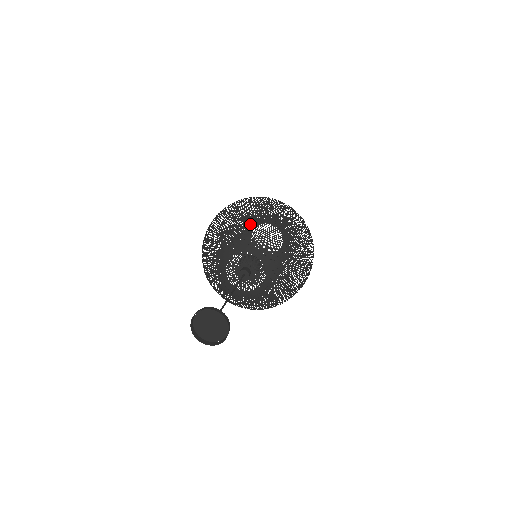
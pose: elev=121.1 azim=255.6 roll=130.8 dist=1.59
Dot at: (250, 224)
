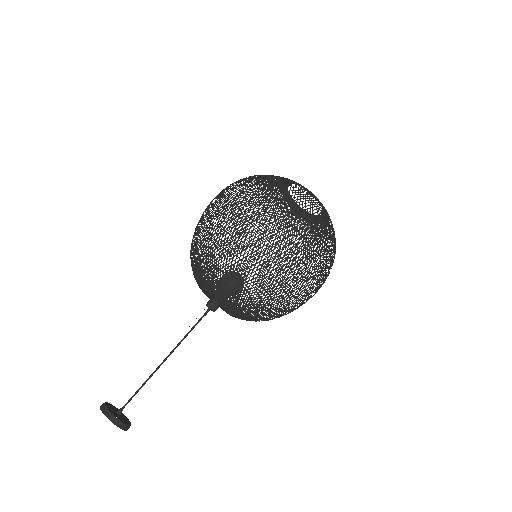
Dot at: occluded
